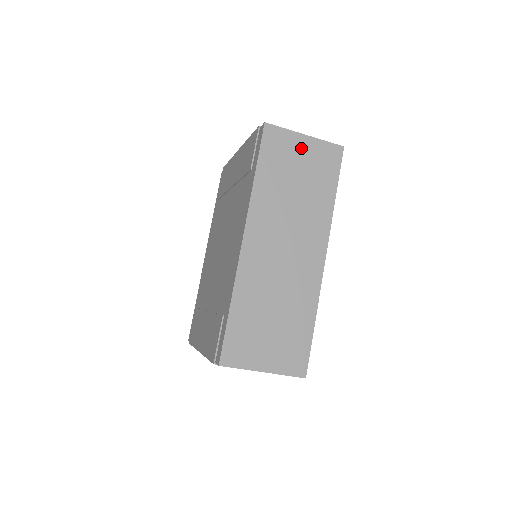
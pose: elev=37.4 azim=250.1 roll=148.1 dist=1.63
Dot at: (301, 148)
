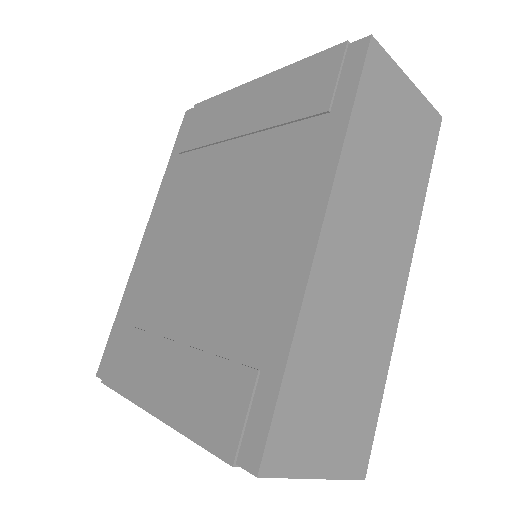
Dot at: (404, 99)
